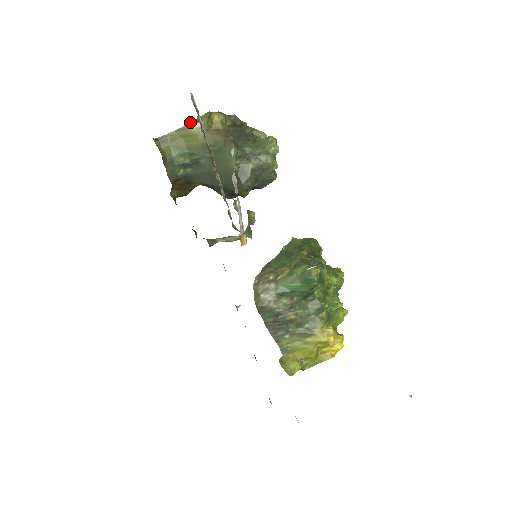
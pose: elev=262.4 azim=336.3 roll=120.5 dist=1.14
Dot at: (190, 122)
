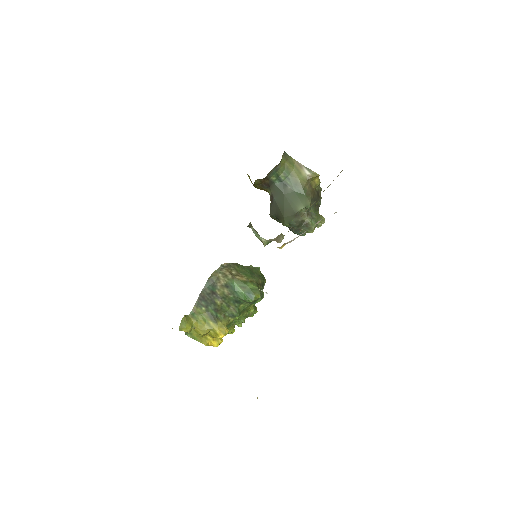
Dot at: (306, 167)
